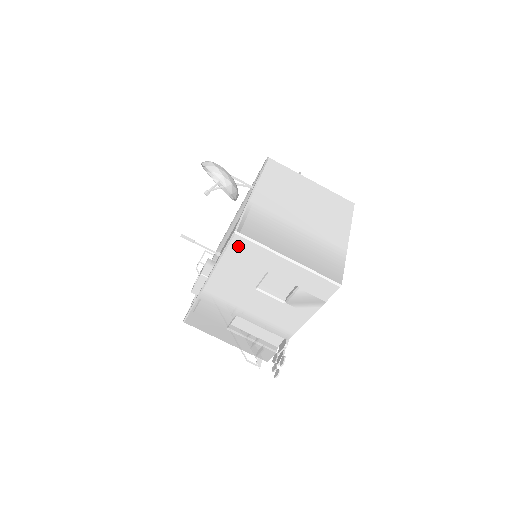
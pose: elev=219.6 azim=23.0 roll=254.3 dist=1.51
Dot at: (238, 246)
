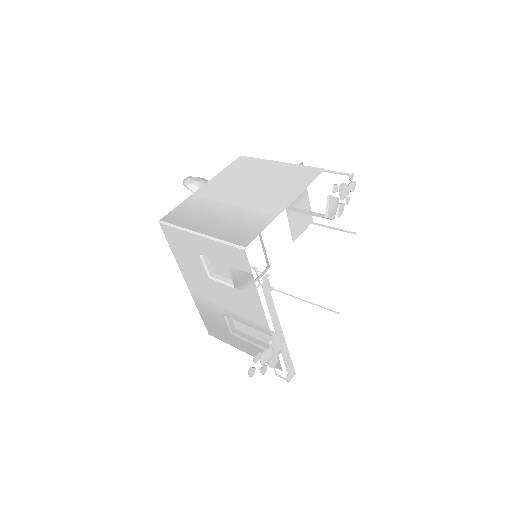
Dot at: (169, 235)
